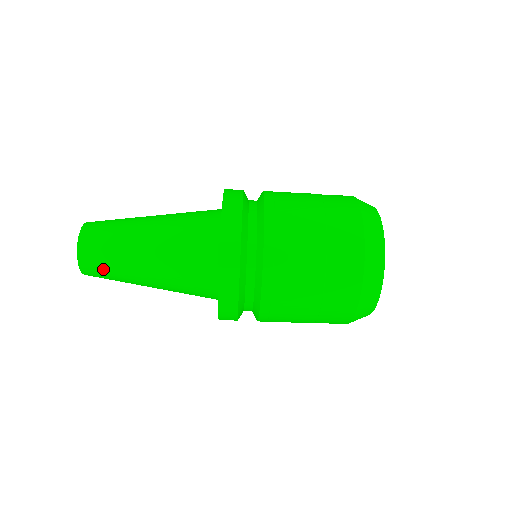
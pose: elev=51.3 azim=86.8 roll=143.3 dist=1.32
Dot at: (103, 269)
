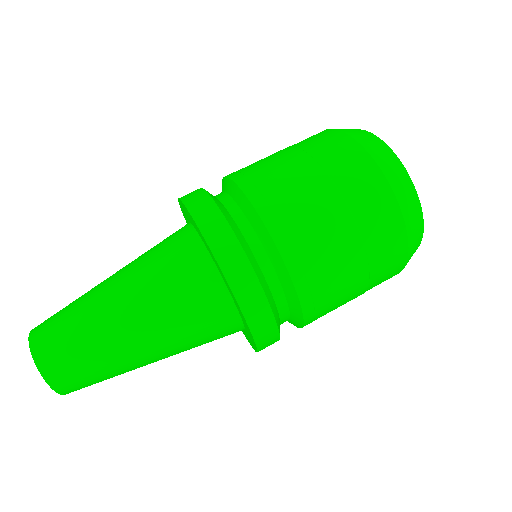
Dot at: (60, 326)
